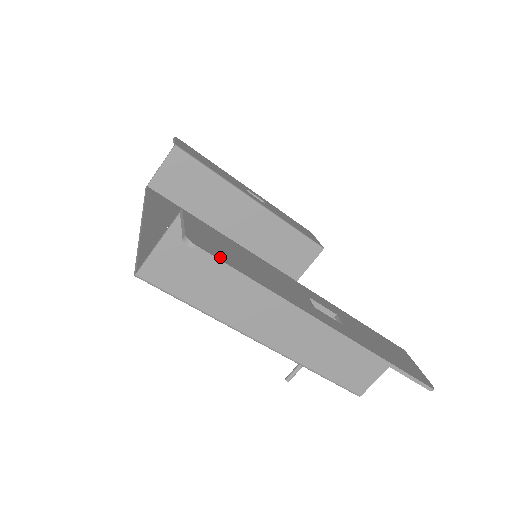
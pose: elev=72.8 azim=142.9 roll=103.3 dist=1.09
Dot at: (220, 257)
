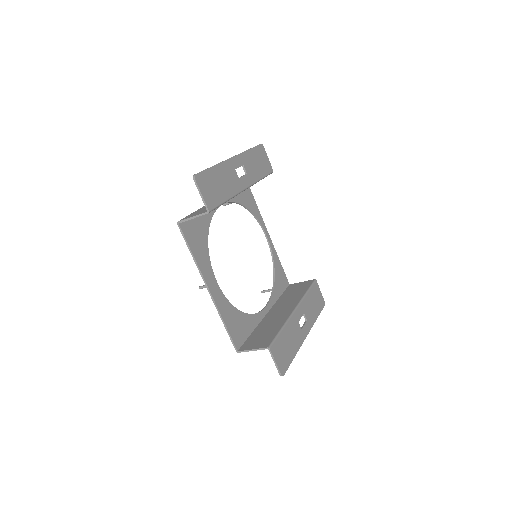
Dot at: (287, 366)
